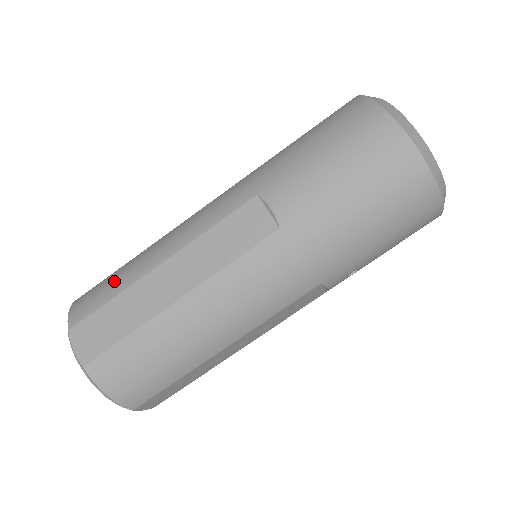
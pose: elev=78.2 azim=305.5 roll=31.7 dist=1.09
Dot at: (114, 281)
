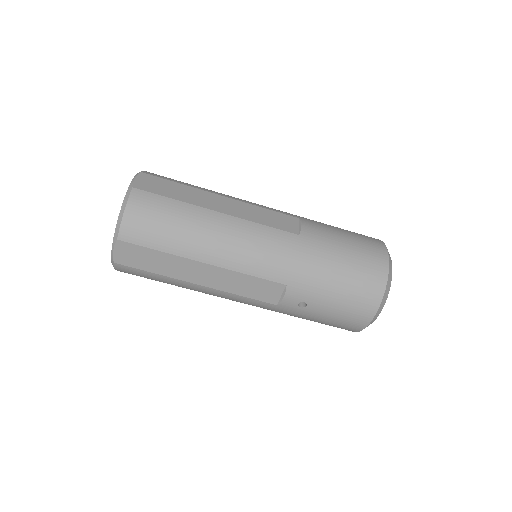
Dot at: occluded
